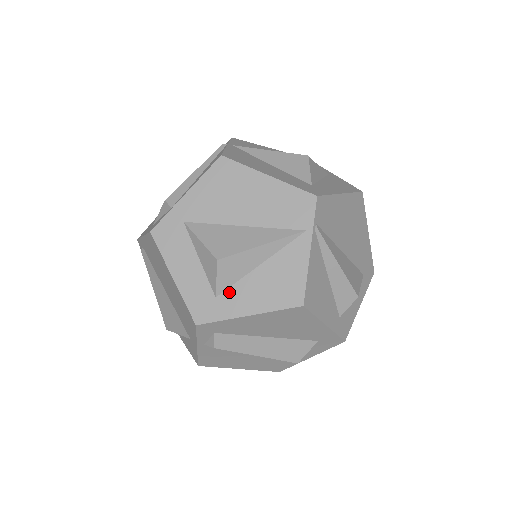
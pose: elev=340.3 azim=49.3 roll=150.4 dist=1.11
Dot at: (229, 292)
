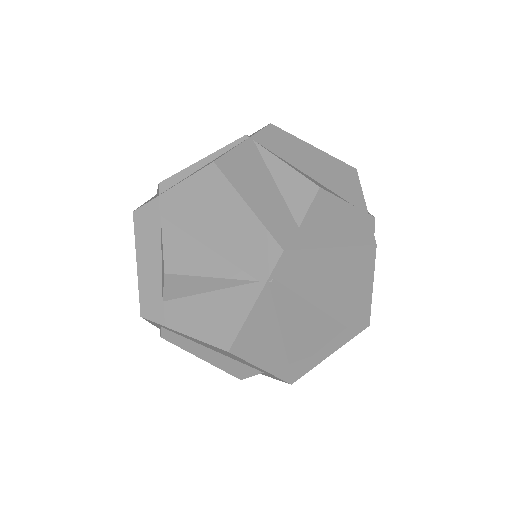
Dot at: (174, 303)
